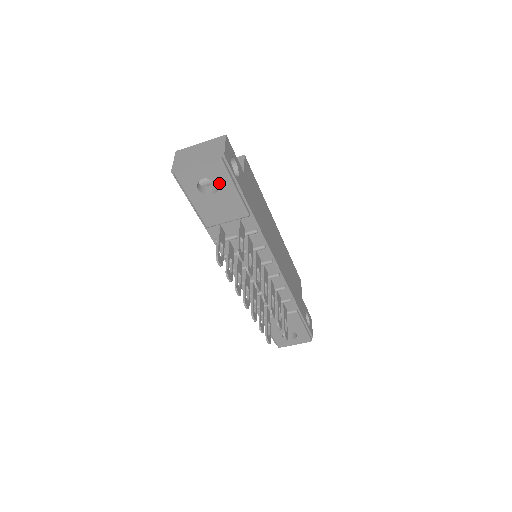
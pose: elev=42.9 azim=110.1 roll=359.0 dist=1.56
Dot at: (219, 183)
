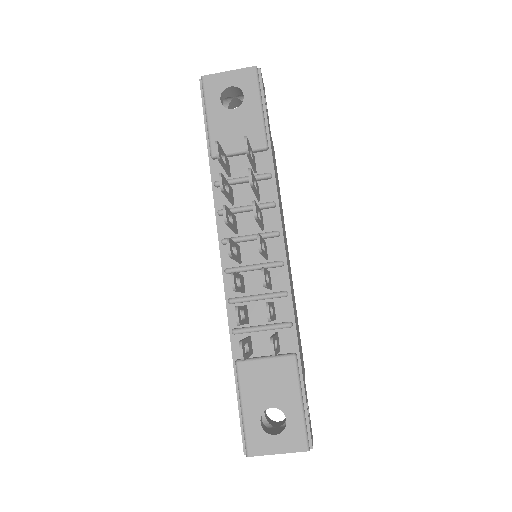
Dot at: (246, 95)
